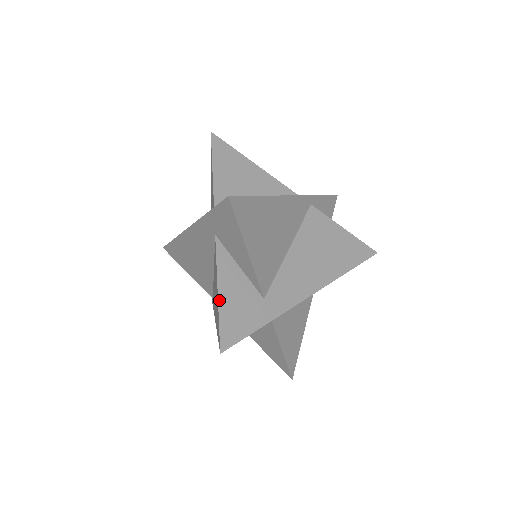
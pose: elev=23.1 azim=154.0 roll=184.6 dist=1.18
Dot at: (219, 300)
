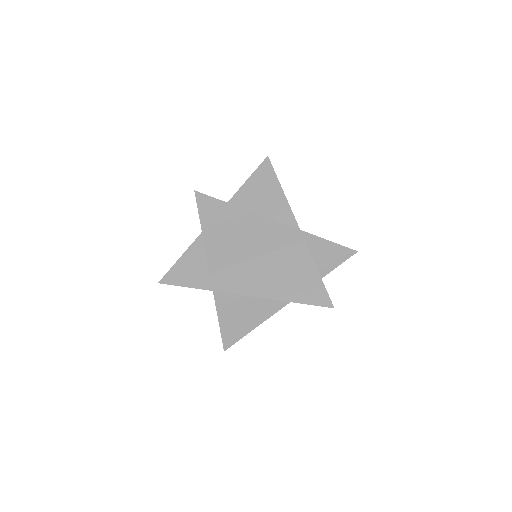
Dot at: (182, 256)
